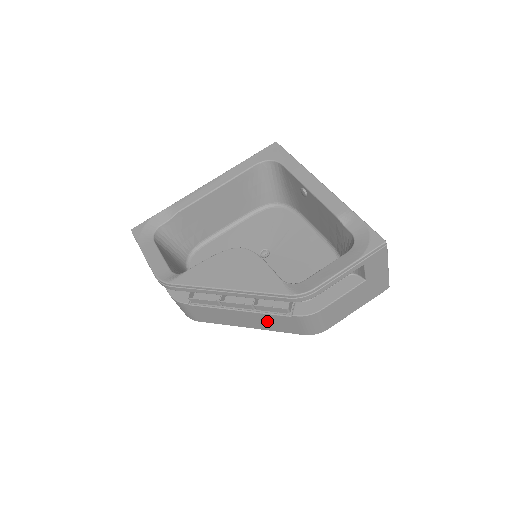
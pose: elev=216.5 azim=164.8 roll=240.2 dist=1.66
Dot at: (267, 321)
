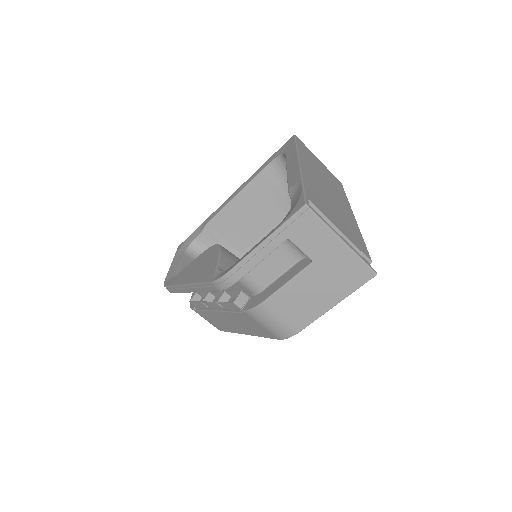
Dot at: (242, 323)
